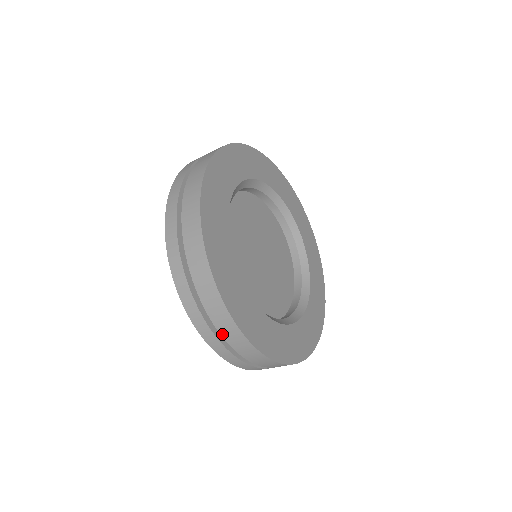
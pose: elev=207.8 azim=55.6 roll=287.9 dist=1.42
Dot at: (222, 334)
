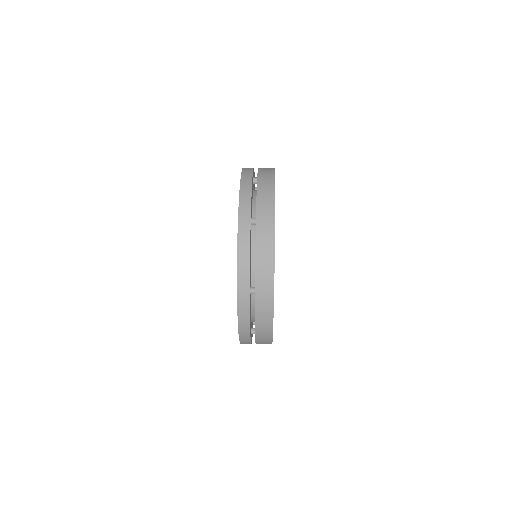
Dot at: occluded
